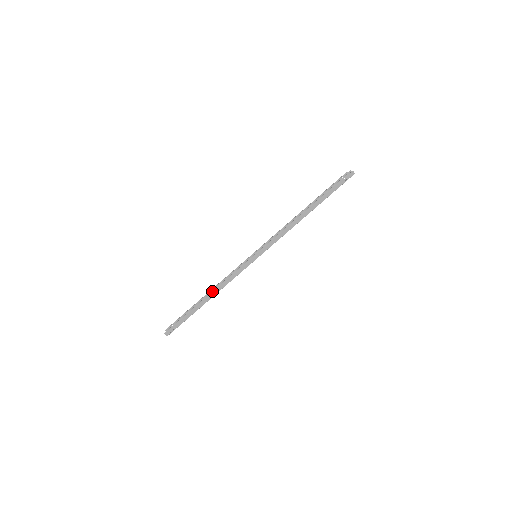
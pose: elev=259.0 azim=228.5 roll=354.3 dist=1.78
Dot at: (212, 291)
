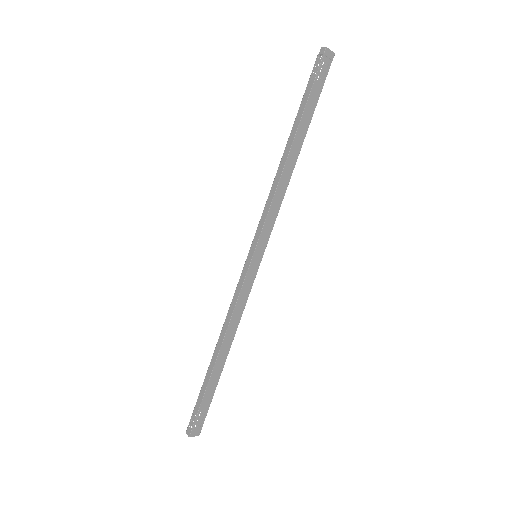
Dot at: occluded
